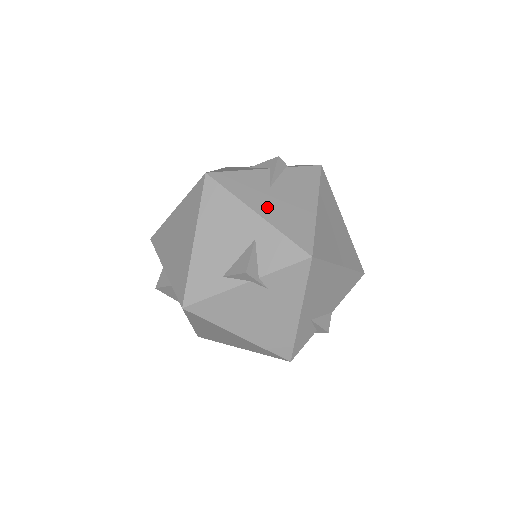
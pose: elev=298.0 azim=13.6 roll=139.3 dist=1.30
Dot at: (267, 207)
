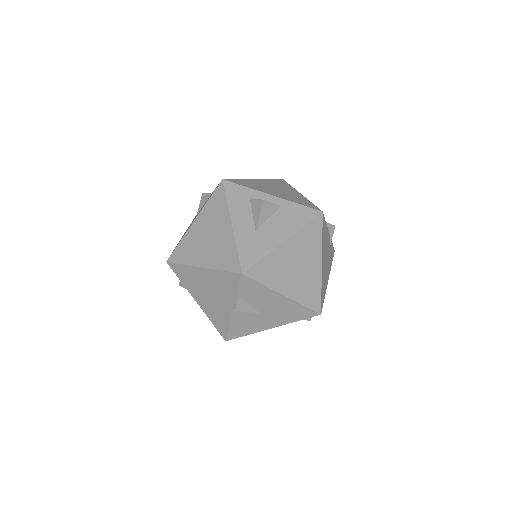
Dot at: occluded
